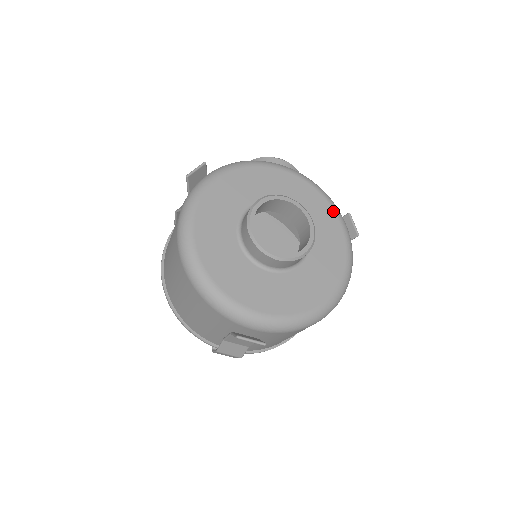
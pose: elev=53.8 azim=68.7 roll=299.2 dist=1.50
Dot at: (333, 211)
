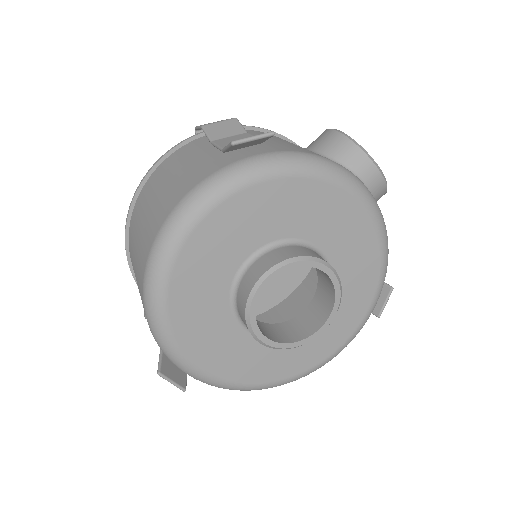
Dot at: (376, 287)
